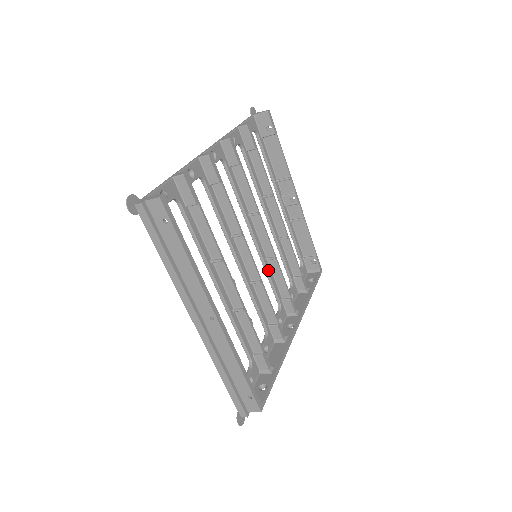
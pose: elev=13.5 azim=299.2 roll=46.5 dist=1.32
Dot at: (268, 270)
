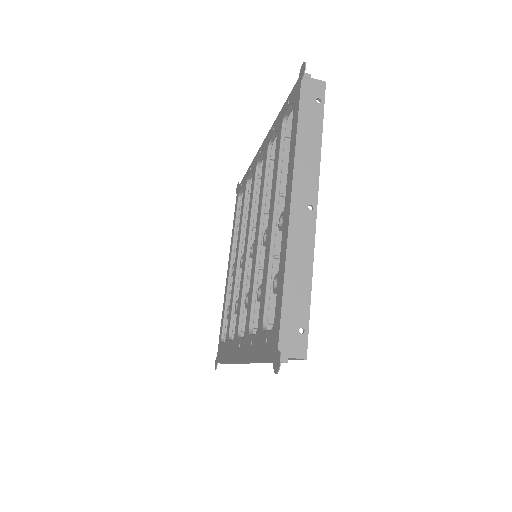
Dot at: (246, 288)
